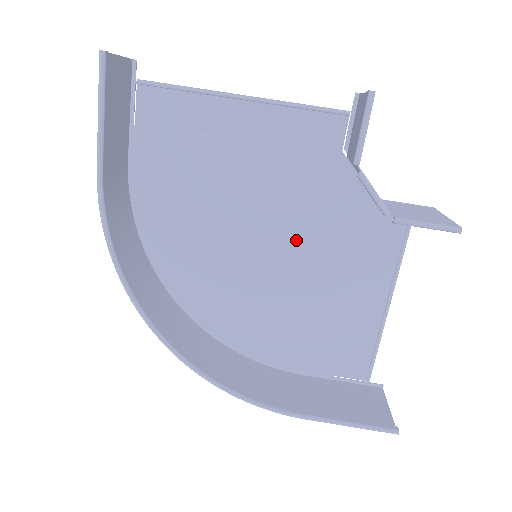
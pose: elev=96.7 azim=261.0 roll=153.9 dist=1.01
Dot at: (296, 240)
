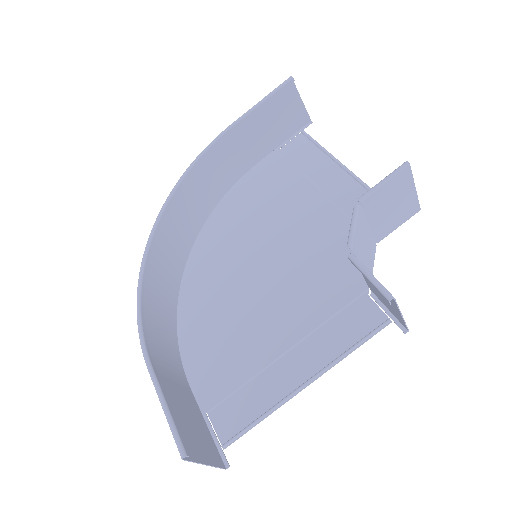
Dot at: (291, 276)
